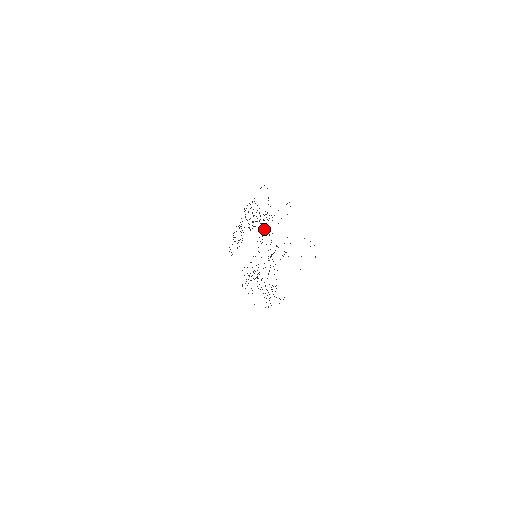
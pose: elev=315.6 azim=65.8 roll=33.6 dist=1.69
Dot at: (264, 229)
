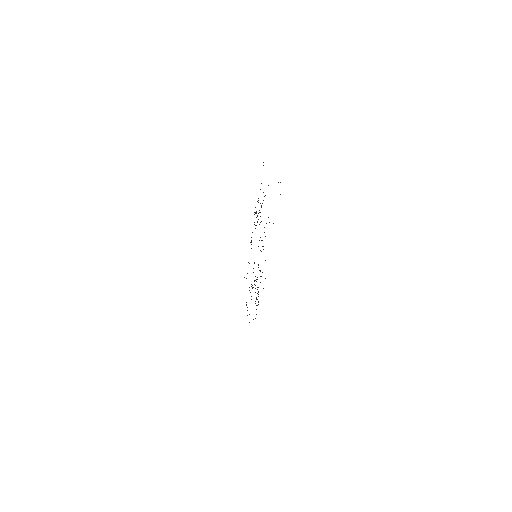
Dot at: occluded
